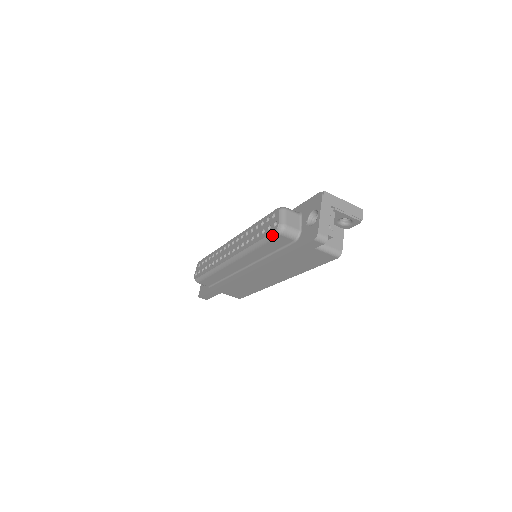
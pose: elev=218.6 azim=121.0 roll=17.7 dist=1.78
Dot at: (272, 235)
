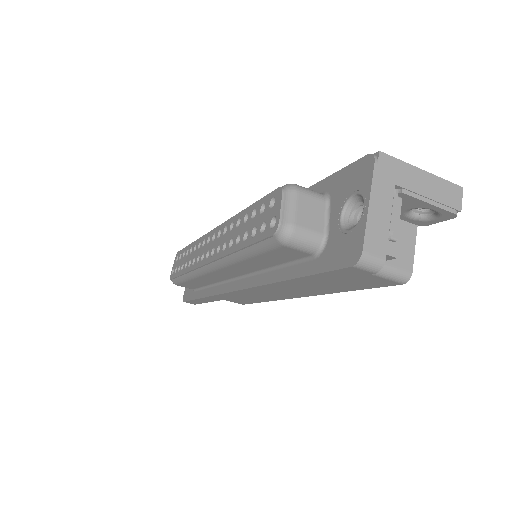
Dot at: (267, 243)
